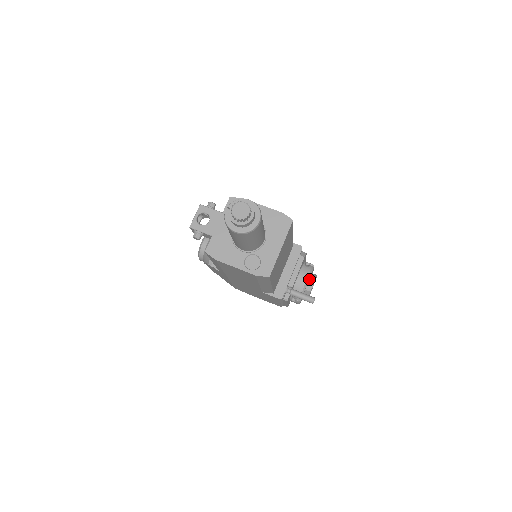
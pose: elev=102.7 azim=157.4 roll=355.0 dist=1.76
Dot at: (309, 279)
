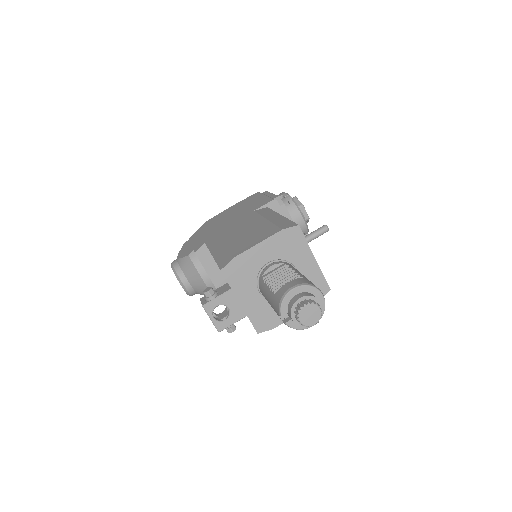
Dot at: occluded
